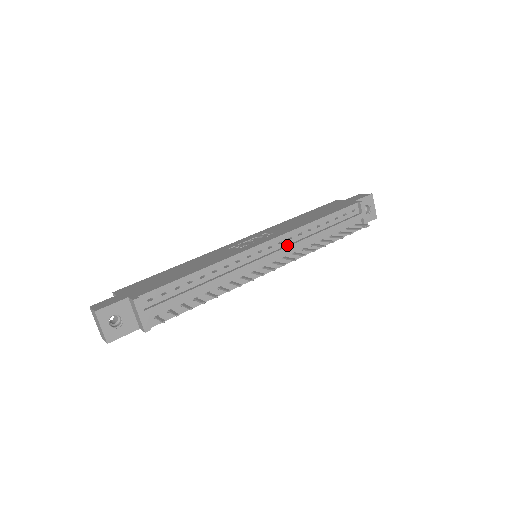
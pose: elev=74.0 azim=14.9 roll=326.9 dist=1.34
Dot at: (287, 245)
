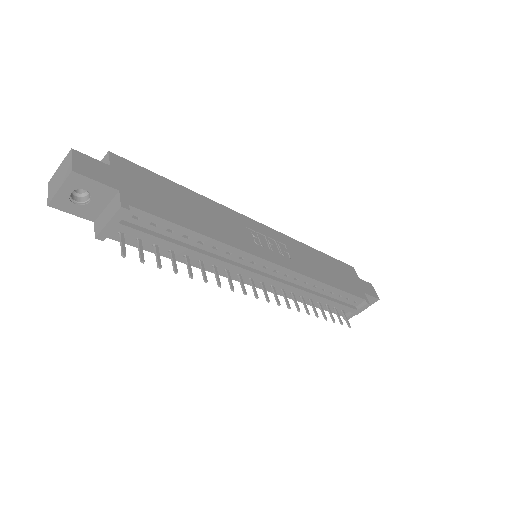
Dot at: (288, 281)
